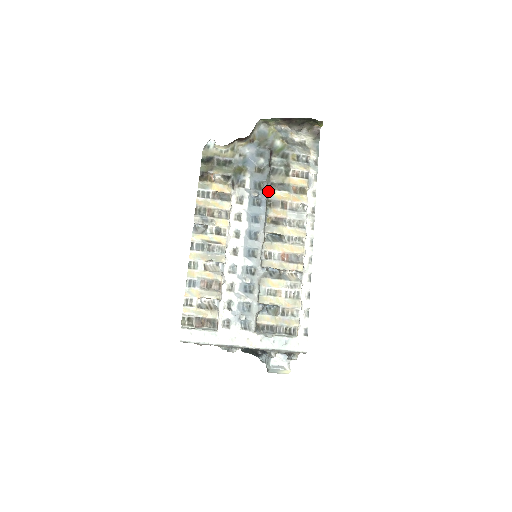
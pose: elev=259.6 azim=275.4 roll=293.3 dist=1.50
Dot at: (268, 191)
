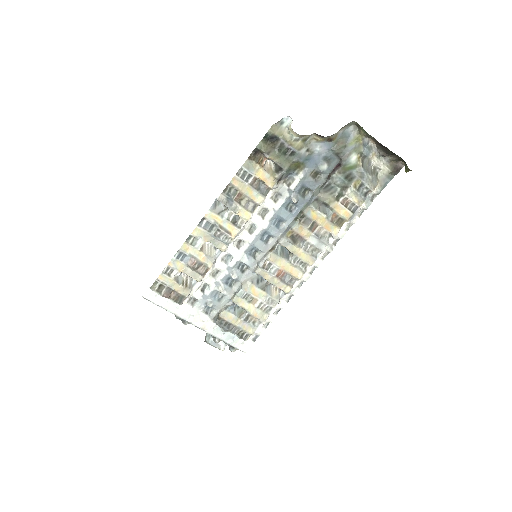
Dot at: (309, 204)
